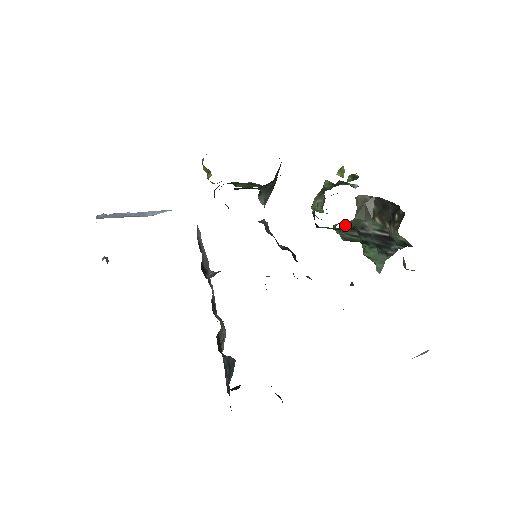
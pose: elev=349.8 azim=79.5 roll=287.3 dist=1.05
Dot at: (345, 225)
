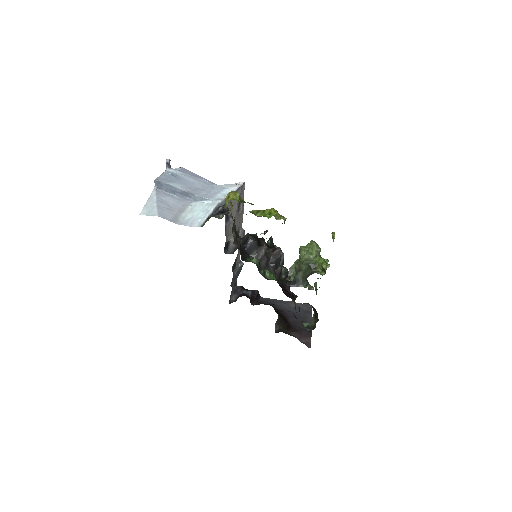
Dot at: occluded
